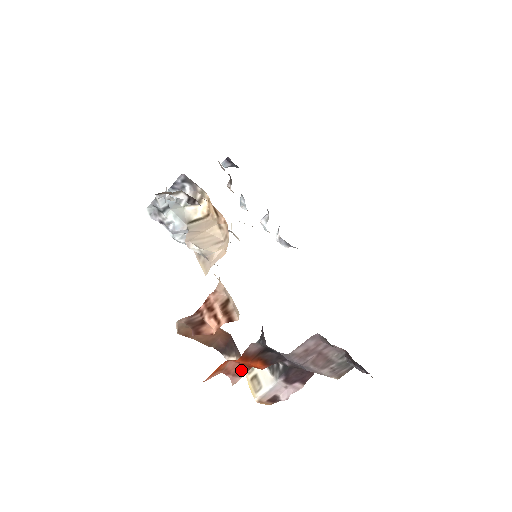
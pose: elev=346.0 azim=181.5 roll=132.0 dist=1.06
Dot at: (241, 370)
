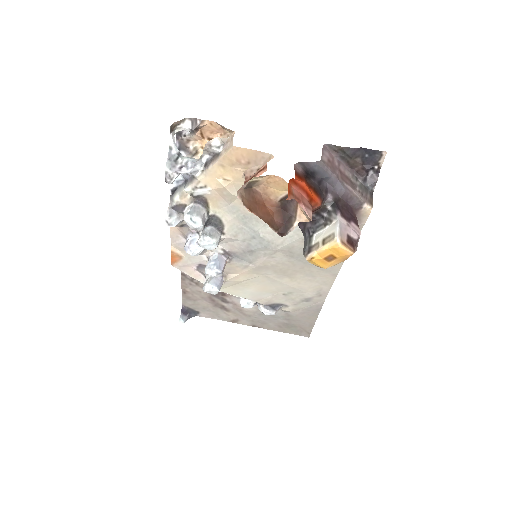
Dot at: (306, 202)
